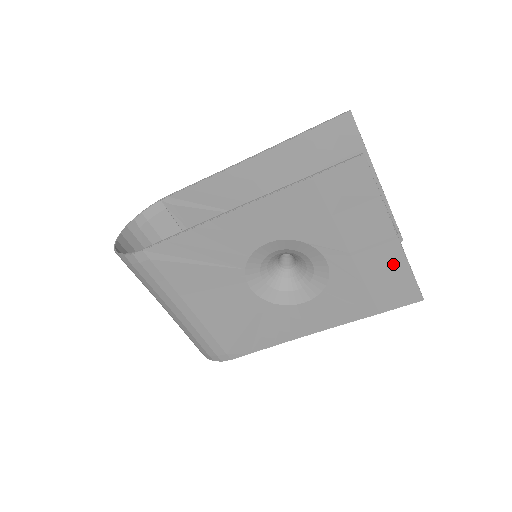
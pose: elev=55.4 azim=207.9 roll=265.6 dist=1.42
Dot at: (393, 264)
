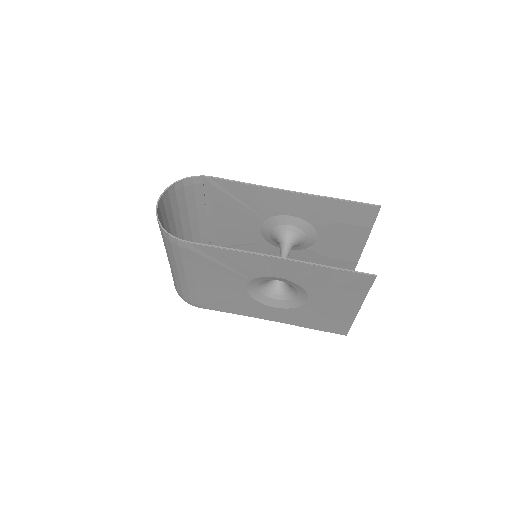
Dot at: (345, 317)
